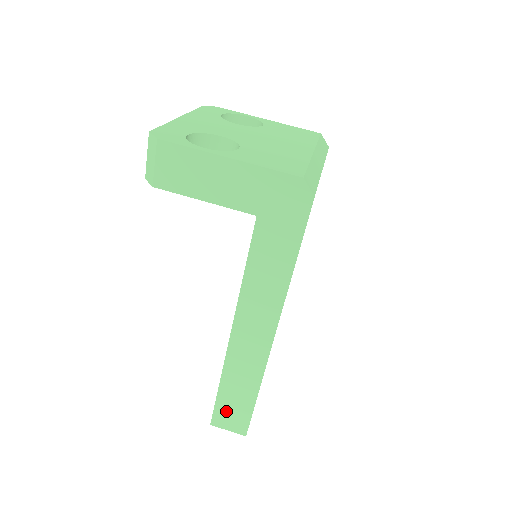
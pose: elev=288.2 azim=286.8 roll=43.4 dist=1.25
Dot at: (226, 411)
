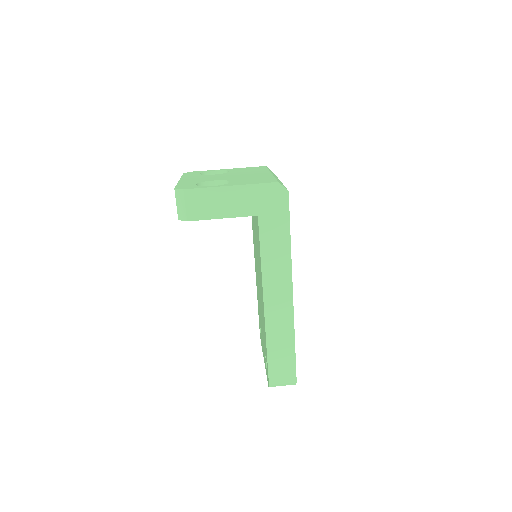
Dot at: (277, 368)
